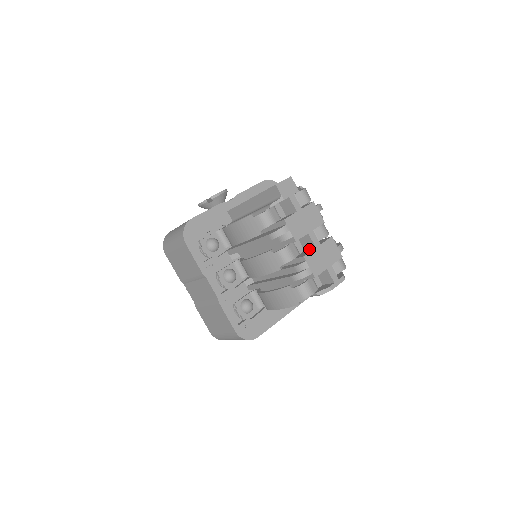
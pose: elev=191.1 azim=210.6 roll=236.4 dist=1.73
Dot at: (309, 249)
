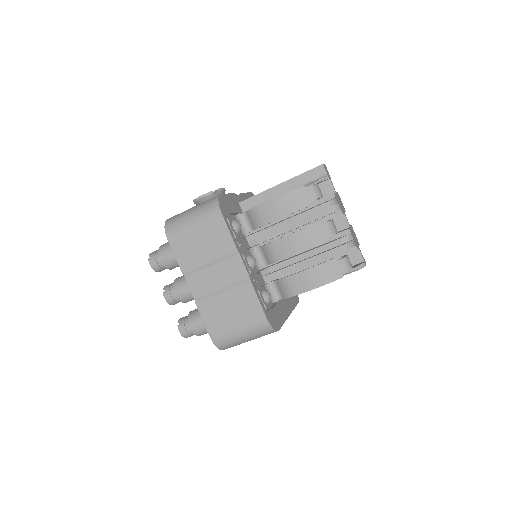
Dot at: (341, 230)
